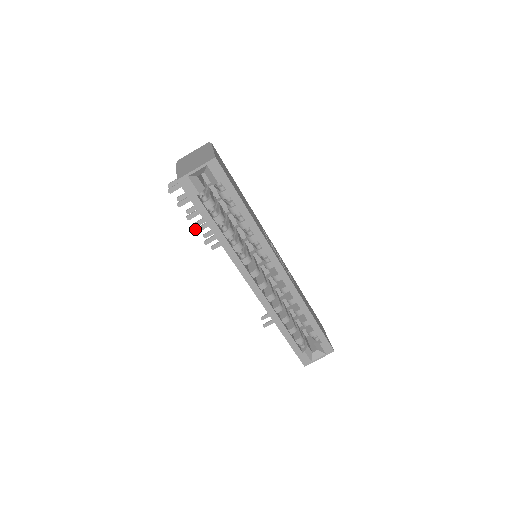
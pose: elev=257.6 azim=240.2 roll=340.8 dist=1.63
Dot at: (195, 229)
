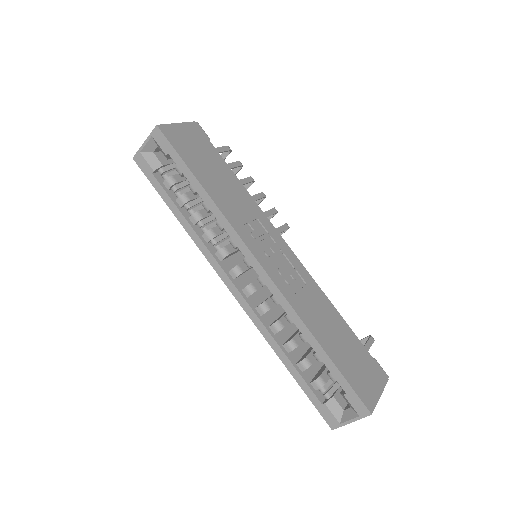
Dot at: occluded
